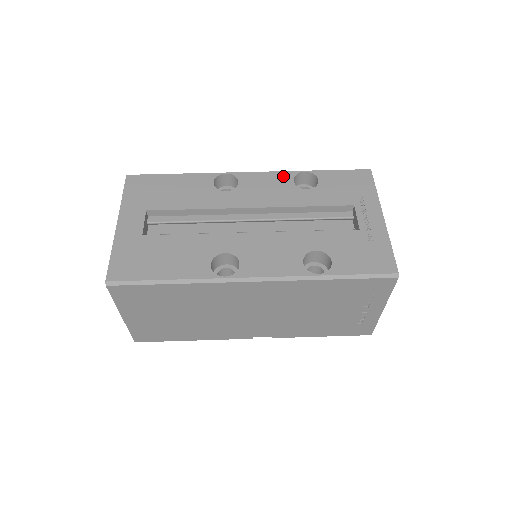
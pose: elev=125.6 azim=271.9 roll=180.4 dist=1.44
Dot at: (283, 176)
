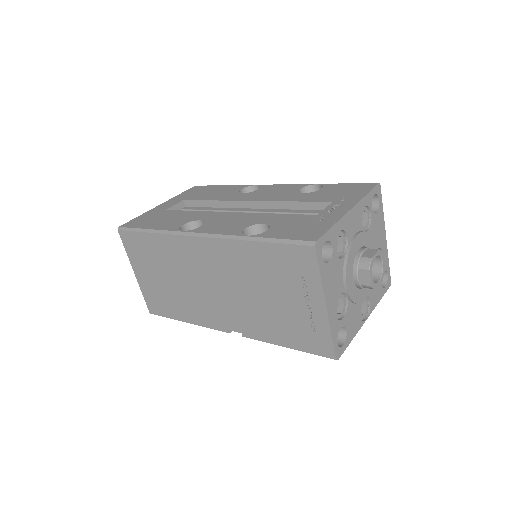
Dot at: (295, 186)
